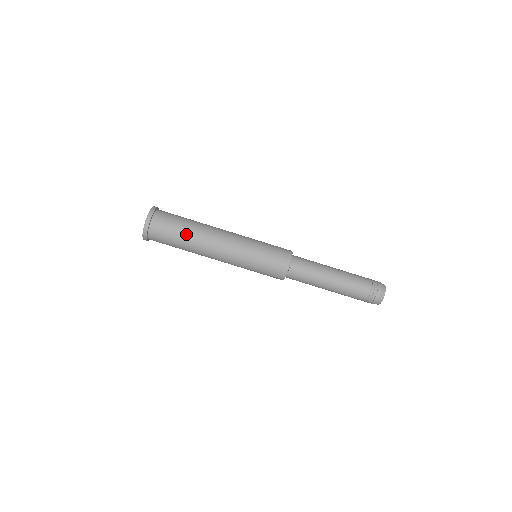
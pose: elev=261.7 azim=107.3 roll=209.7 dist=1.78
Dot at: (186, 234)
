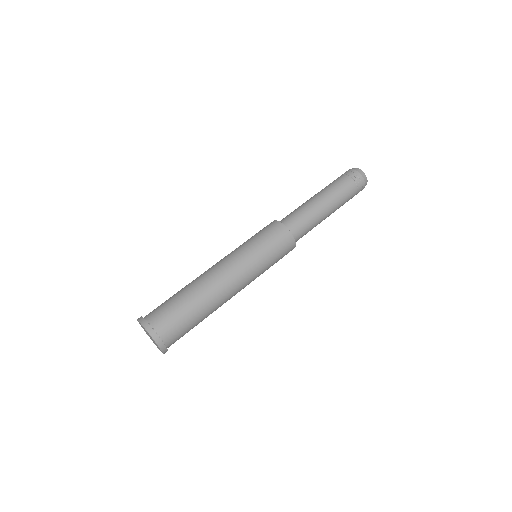
Dot at: (189, 299)
